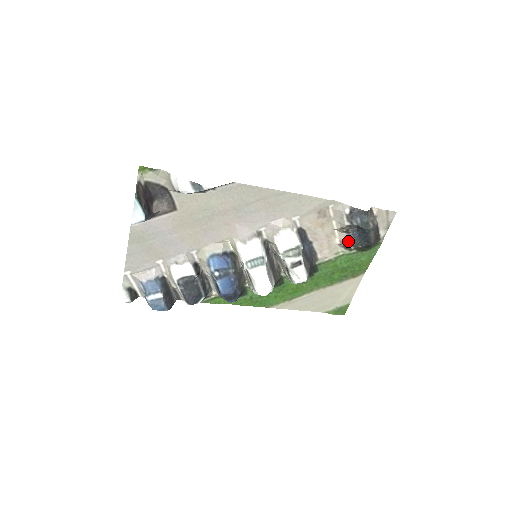
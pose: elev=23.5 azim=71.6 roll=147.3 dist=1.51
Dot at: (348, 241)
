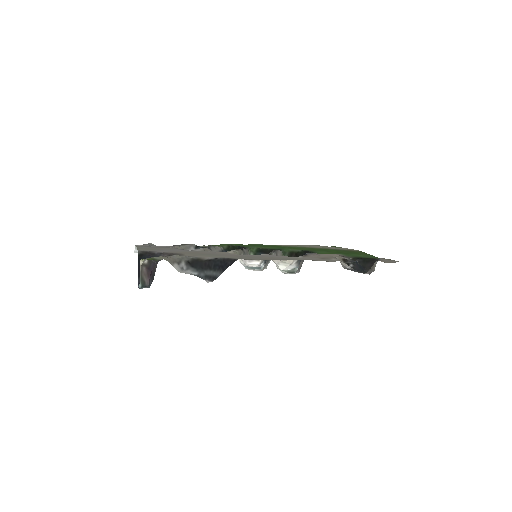
Dot at: occluded
